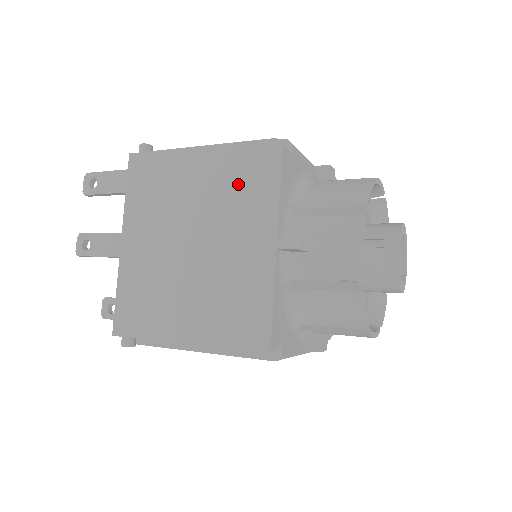
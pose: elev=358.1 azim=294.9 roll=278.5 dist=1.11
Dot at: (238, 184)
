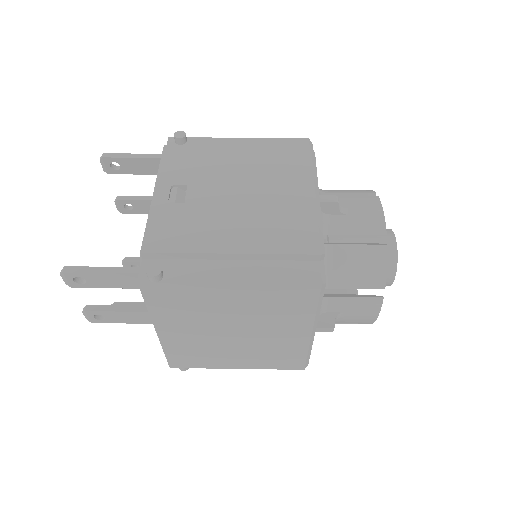
Dot at: (281, 307)
